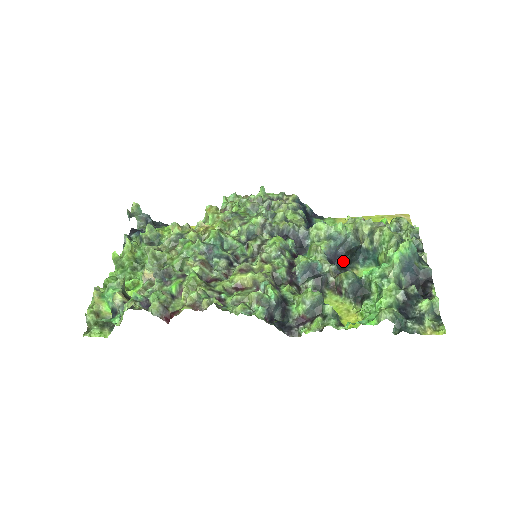
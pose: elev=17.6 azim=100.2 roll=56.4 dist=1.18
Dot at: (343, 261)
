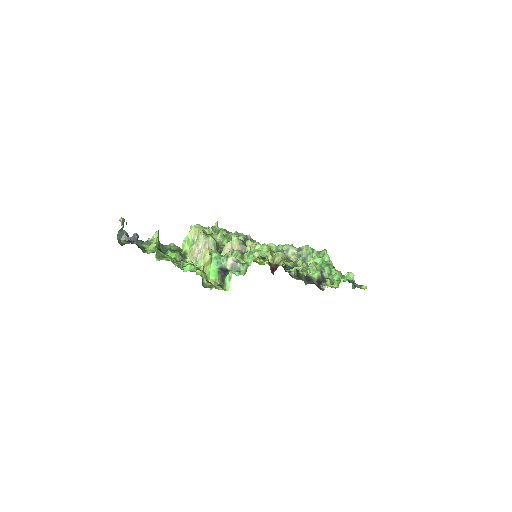
Dot at: occluded
